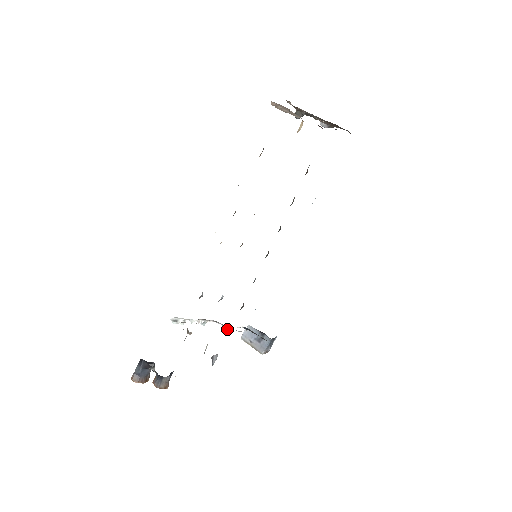
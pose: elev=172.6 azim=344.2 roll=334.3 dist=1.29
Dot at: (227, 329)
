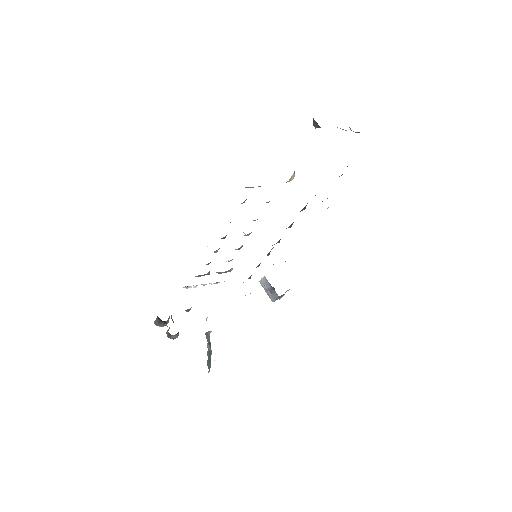
Dot at: occluded
